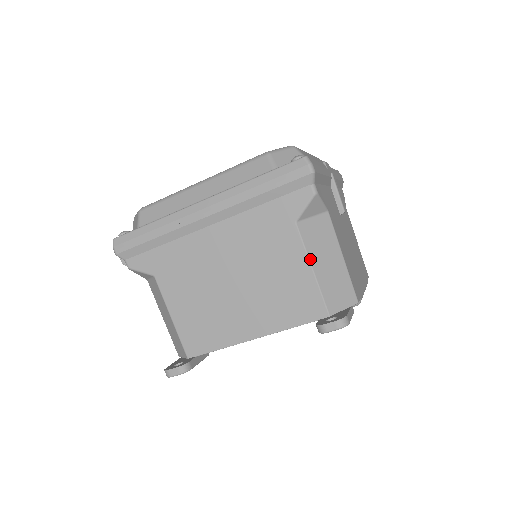
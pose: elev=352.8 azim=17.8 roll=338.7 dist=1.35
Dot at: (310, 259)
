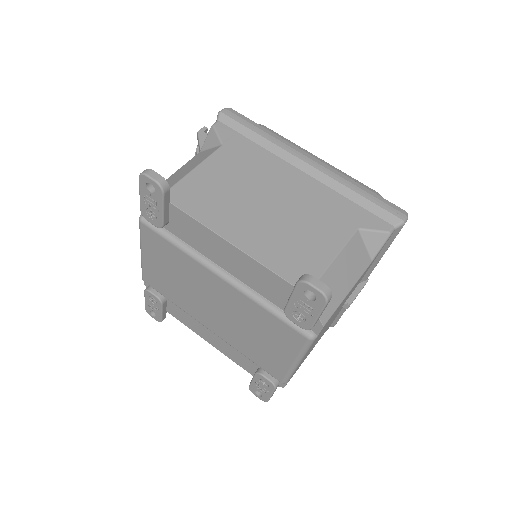
Dot at: (340, 253)
